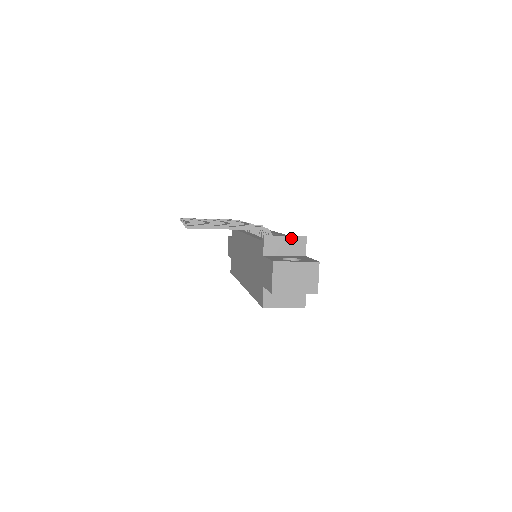
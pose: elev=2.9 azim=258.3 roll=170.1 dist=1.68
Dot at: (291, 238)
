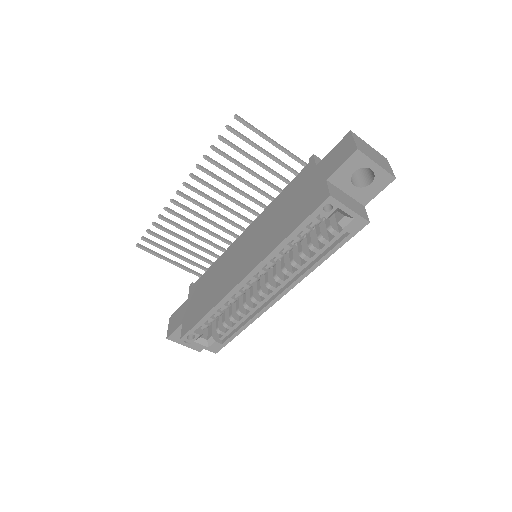
Dot at: occluded
